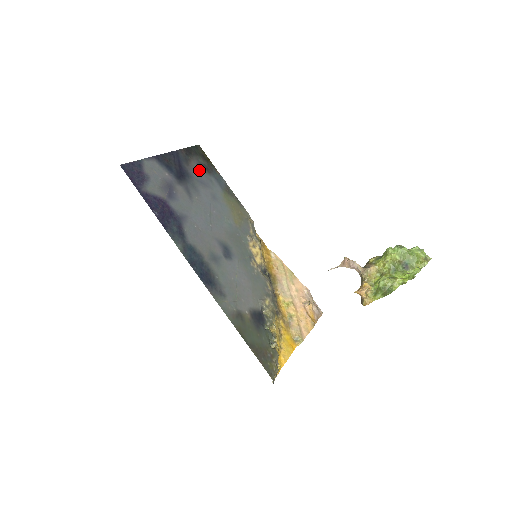
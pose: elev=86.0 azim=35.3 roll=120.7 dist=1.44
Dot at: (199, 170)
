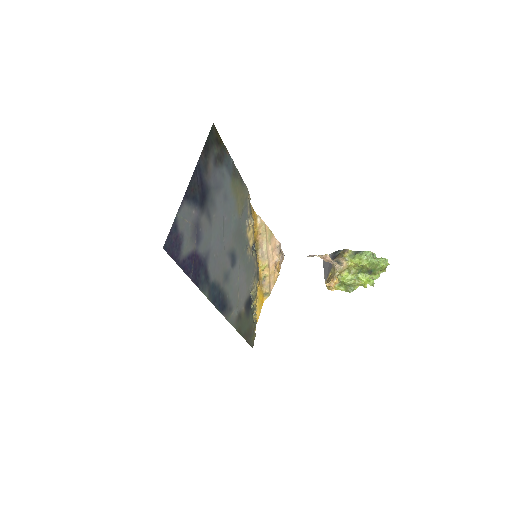
Dot at: (215, 169)
